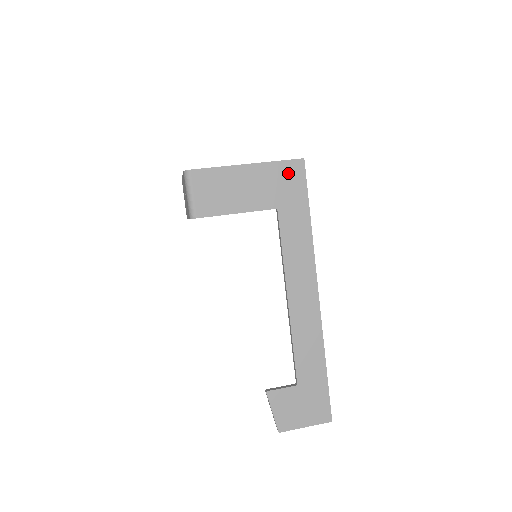
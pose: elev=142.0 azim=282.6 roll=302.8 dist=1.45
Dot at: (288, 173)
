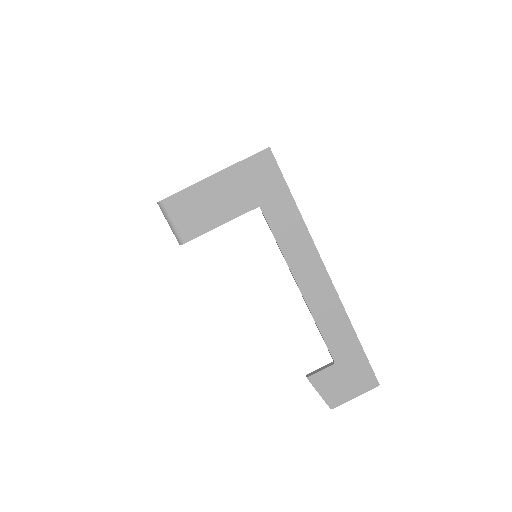
Dot at: (258, 168)
